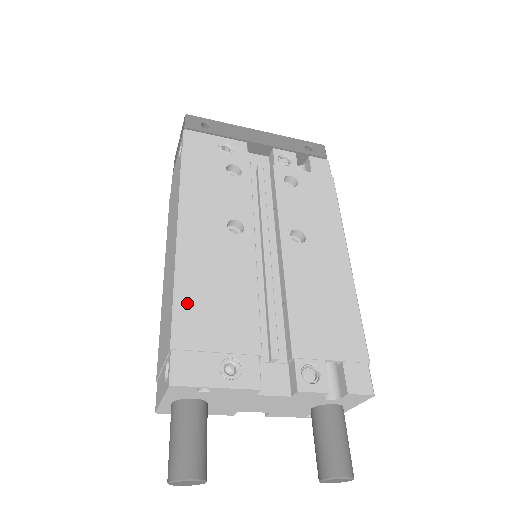
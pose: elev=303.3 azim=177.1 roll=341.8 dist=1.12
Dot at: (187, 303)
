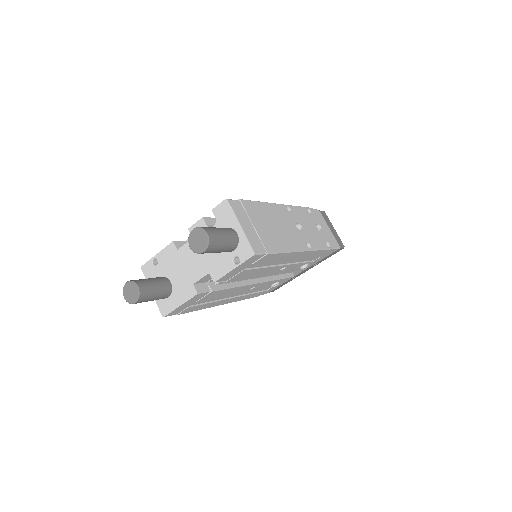
Dot at: occluded
